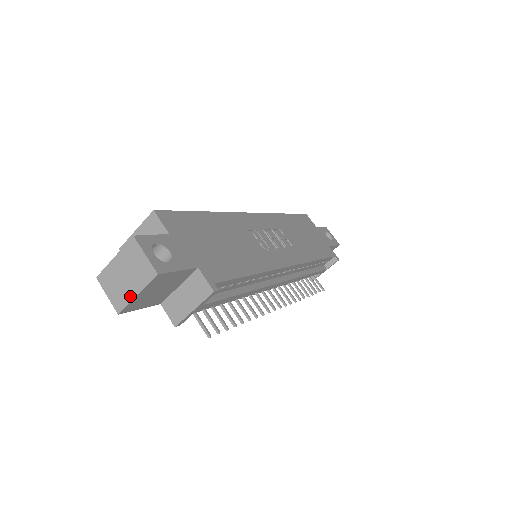
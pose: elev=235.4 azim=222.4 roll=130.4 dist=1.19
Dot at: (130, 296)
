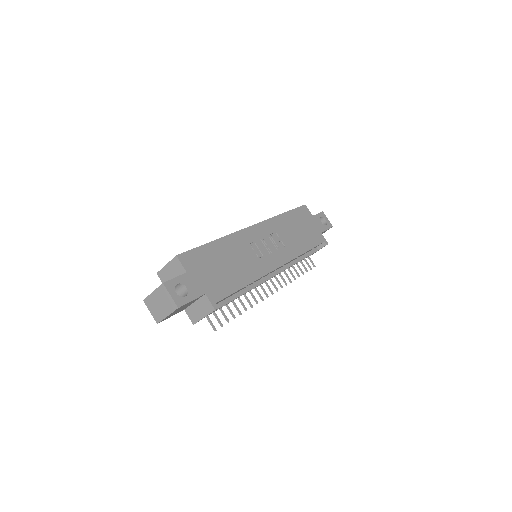
Dot at: (163, 316)
